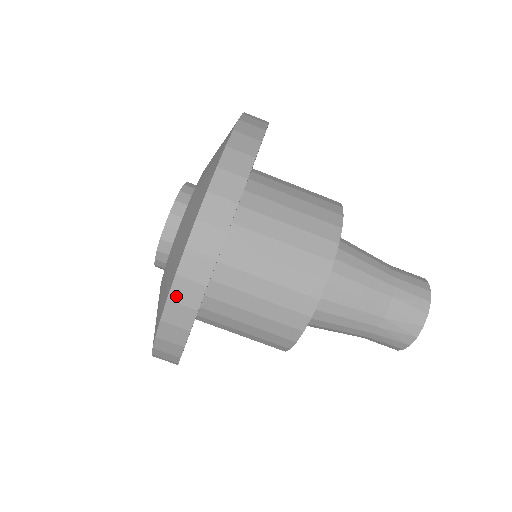
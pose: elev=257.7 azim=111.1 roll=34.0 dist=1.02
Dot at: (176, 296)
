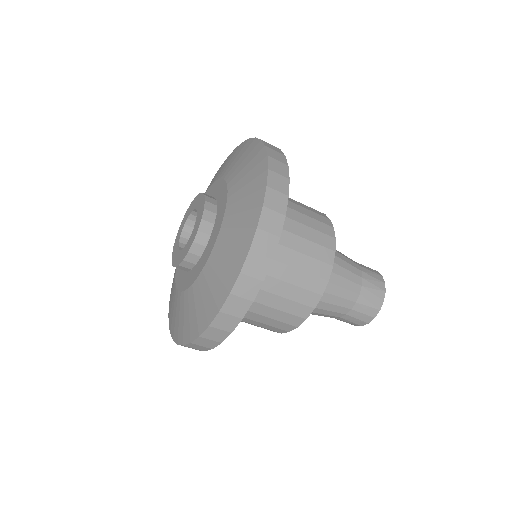
Dot at: occluded
